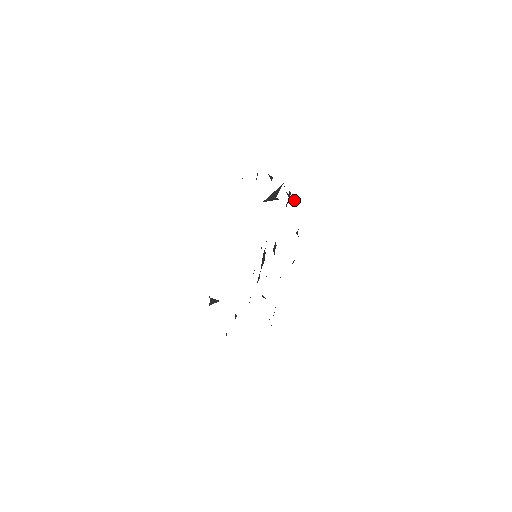
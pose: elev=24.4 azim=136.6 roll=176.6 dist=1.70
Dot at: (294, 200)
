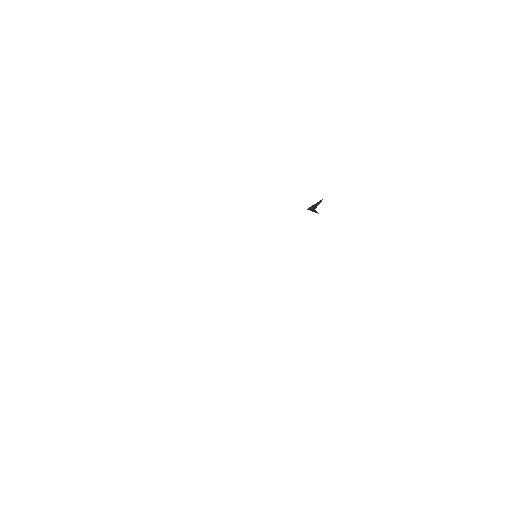
Dot at: occluded
